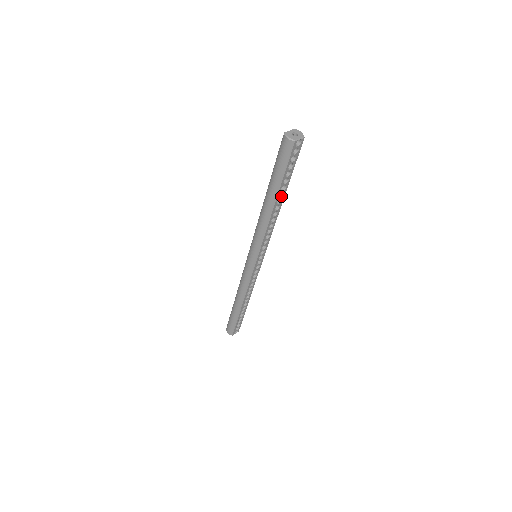
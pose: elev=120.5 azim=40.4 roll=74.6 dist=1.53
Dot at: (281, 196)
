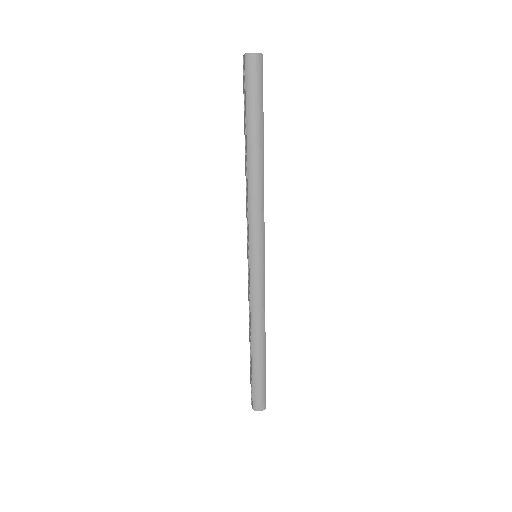
Dot at: occluded
